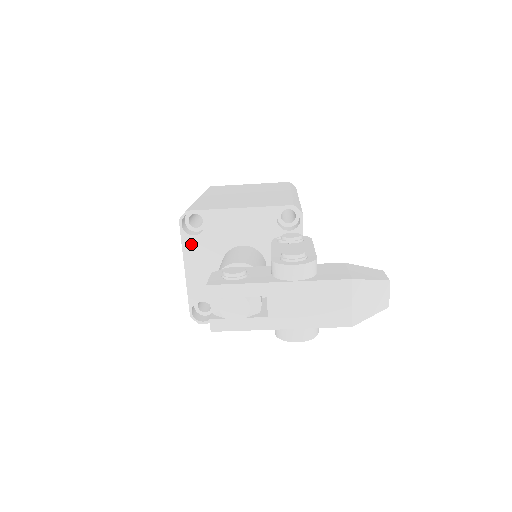
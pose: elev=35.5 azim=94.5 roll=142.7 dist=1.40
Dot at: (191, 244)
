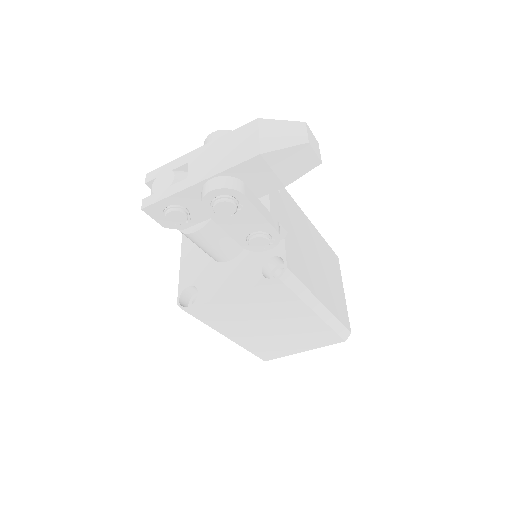
Dot at: occluded
